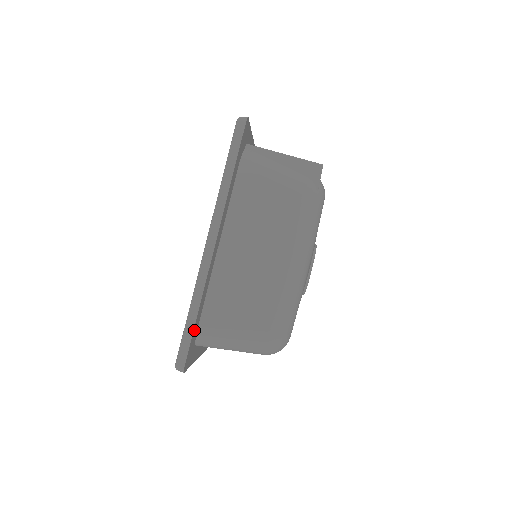
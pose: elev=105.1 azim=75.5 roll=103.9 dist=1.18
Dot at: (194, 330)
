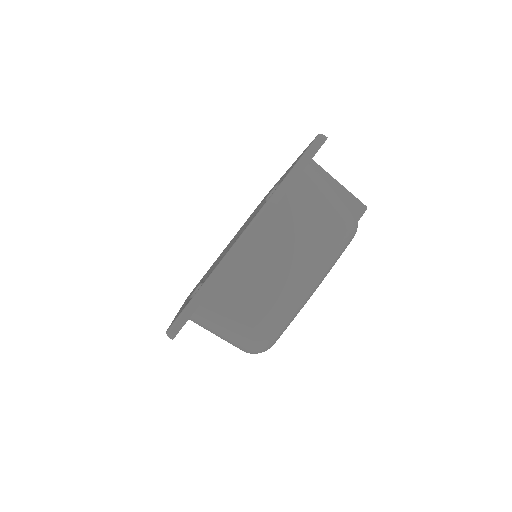
Dot at: occluded
